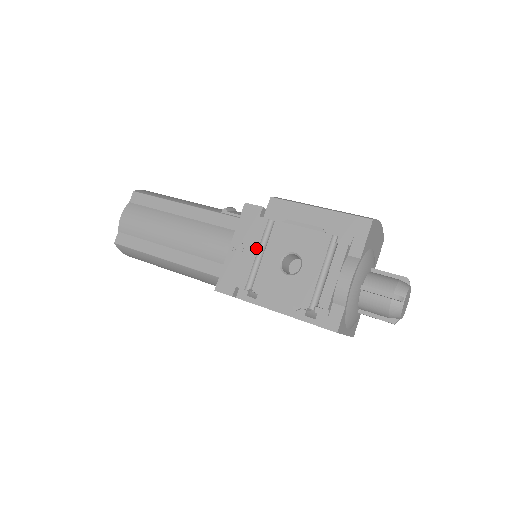
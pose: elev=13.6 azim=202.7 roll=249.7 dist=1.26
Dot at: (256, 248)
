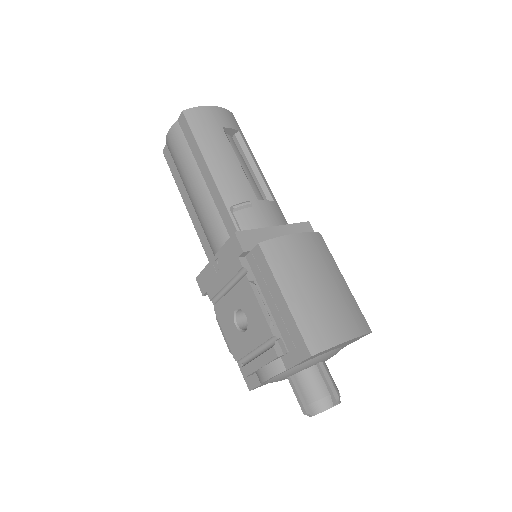
Dot at: (226, 280)
